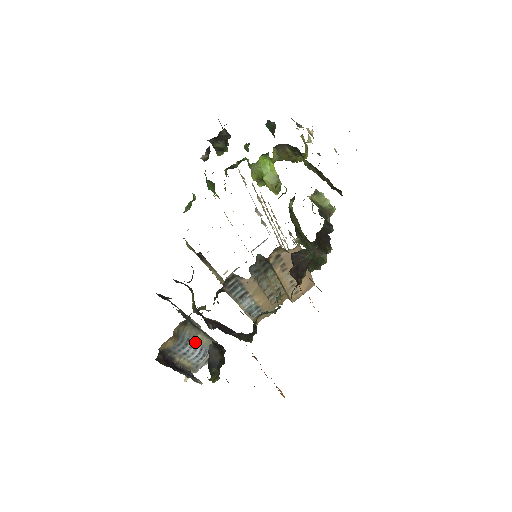
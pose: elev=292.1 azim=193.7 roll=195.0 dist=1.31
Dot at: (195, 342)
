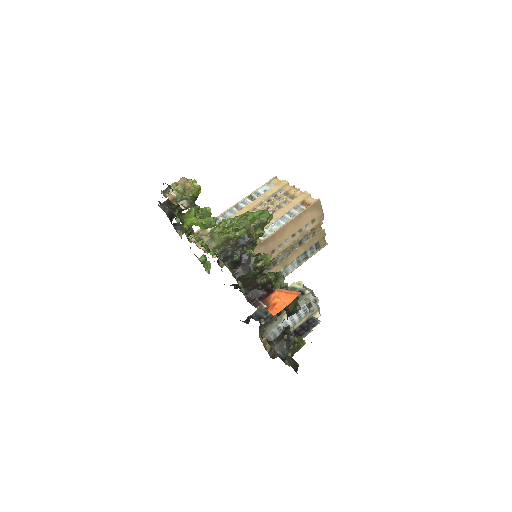
Dot at: (286, 320)
